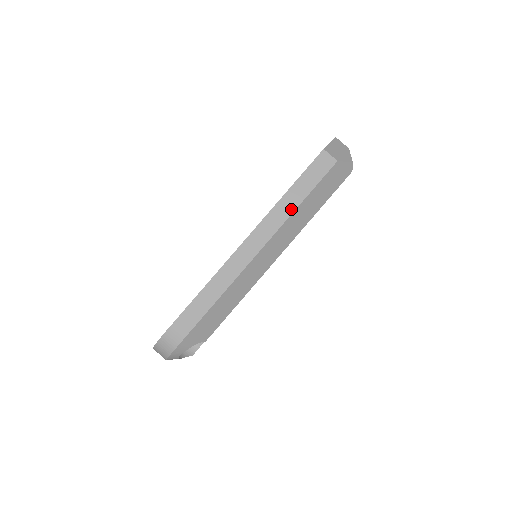
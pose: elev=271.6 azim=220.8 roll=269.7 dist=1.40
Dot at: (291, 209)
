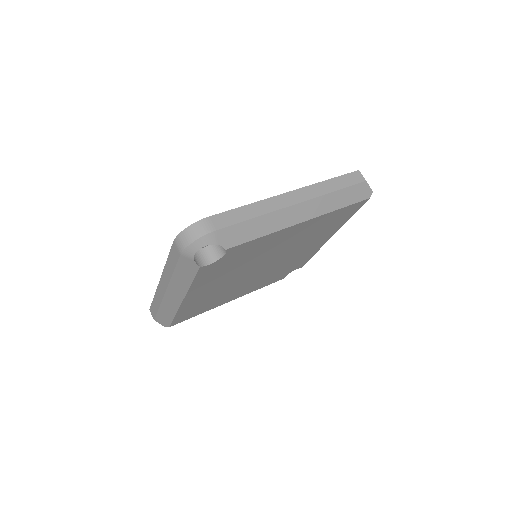
Dot at: (328, 191)
